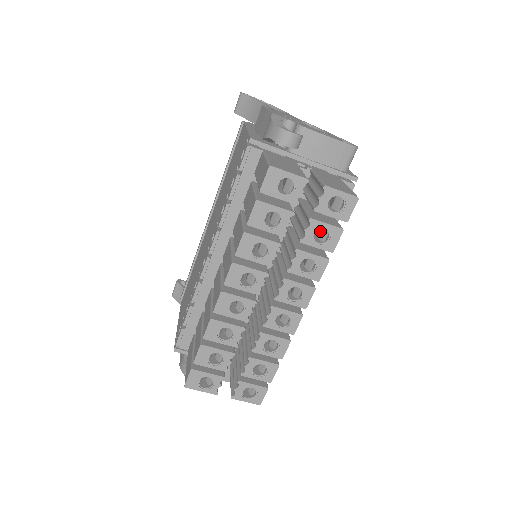
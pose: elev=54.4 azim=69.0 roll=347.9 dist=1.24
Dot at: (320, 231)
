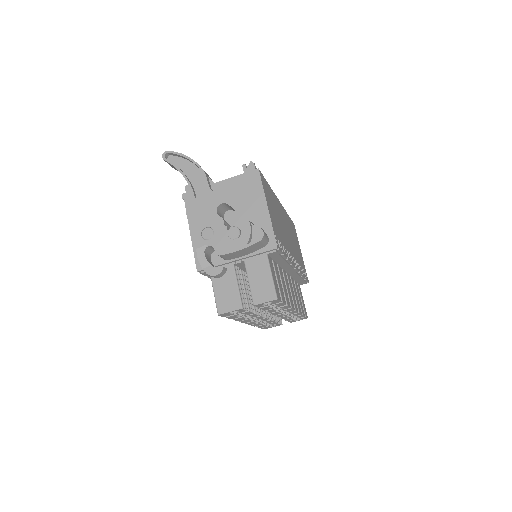
Dot at: occluded
